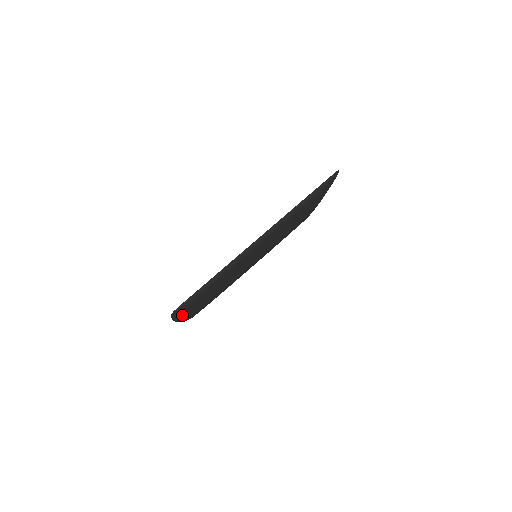
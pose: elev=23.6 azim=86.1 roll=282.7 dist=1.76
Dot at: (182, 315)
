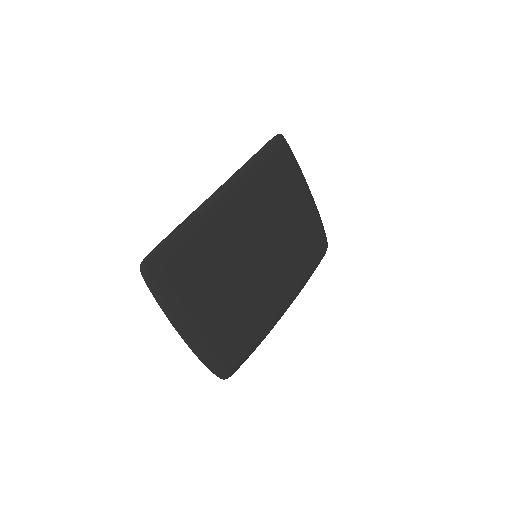
Dot at: (174, 307)
